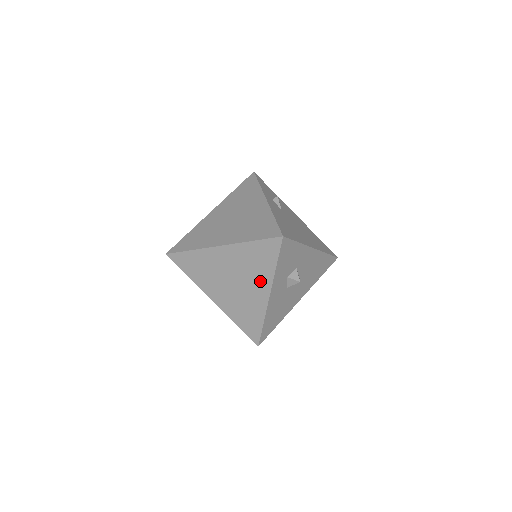
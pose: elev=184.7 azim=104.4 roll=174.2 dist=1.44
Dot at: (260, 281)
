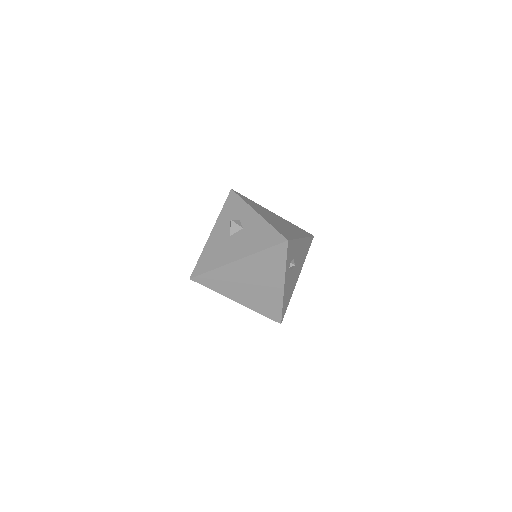
Dot at: occluded
